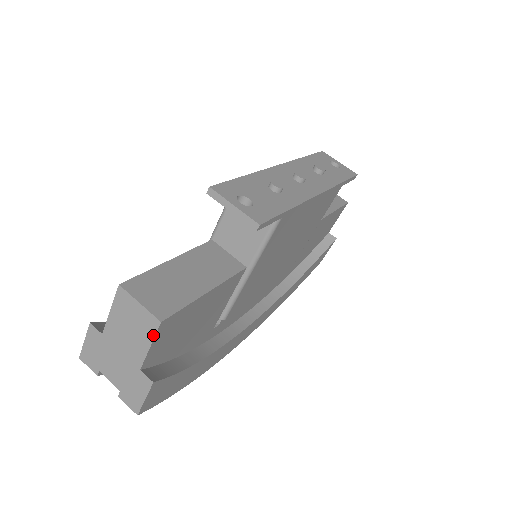
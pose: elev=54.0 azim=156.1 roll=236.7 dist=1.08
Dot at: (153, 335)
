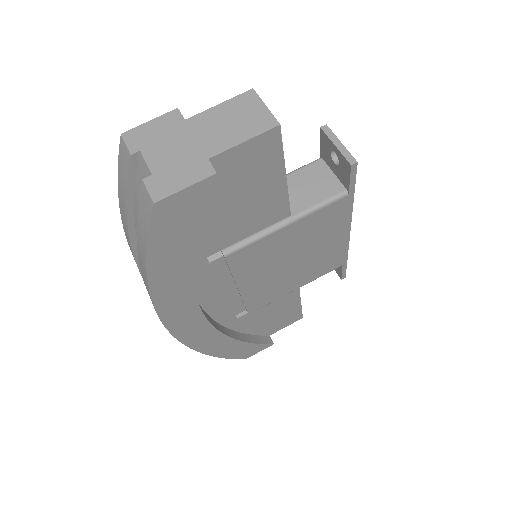
Dot at: (259, 132)
